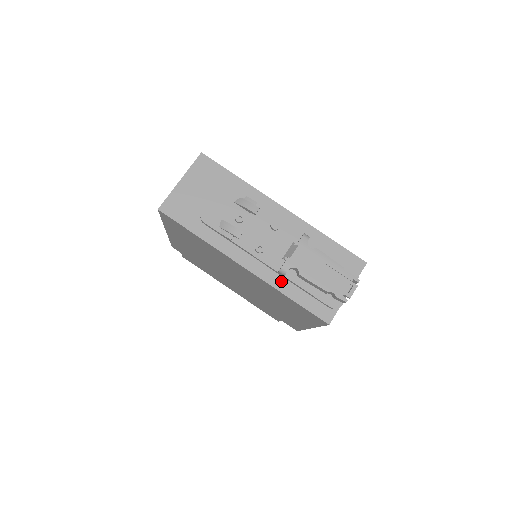
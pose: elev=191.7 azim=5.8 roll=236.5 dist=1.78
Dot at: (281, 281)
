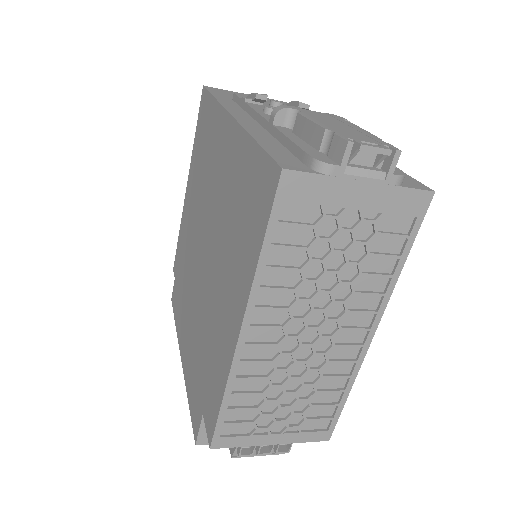
Dot at: (263, 133)
